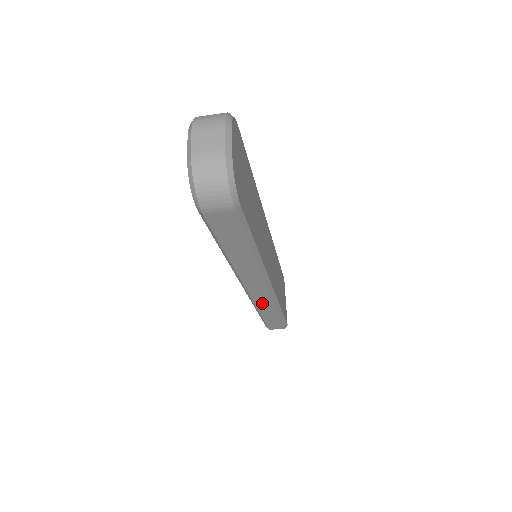
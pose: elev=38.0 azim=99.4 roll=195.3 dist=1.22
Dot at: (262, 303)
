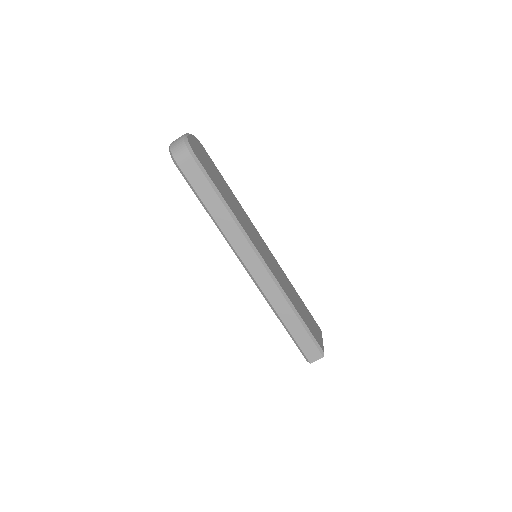
Dot at: (271, 294)
